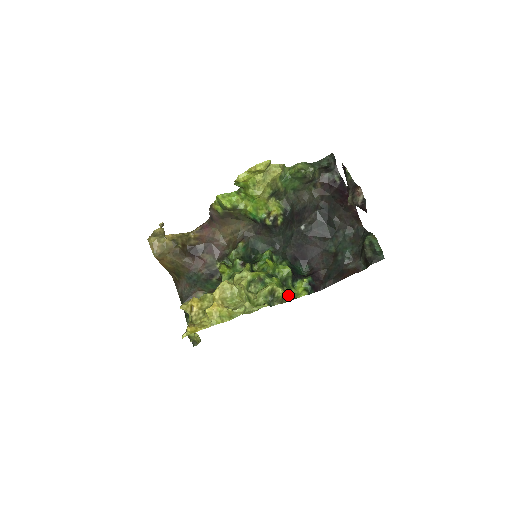
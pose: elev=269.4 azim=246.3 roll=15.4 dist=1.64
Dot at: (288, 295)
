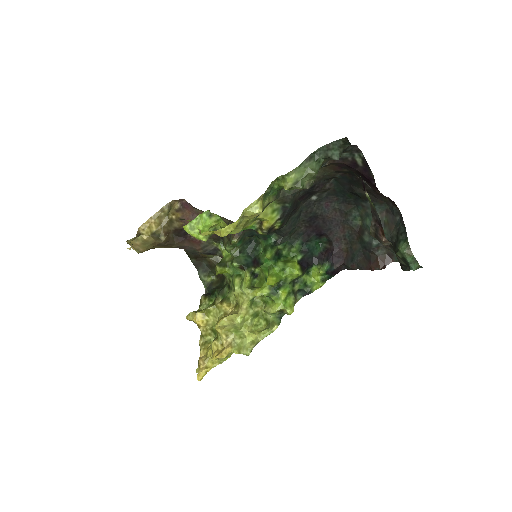
Dot at: (302, 289)
